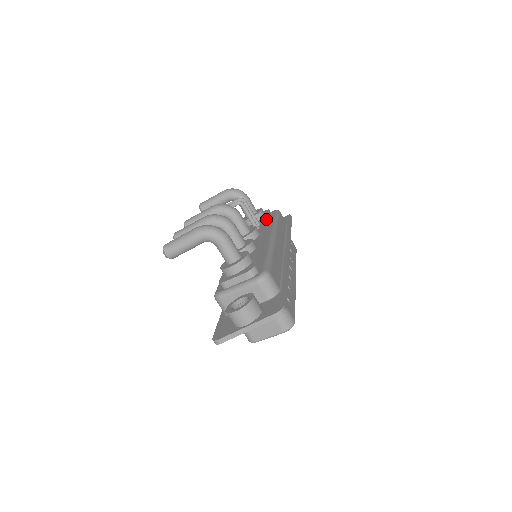
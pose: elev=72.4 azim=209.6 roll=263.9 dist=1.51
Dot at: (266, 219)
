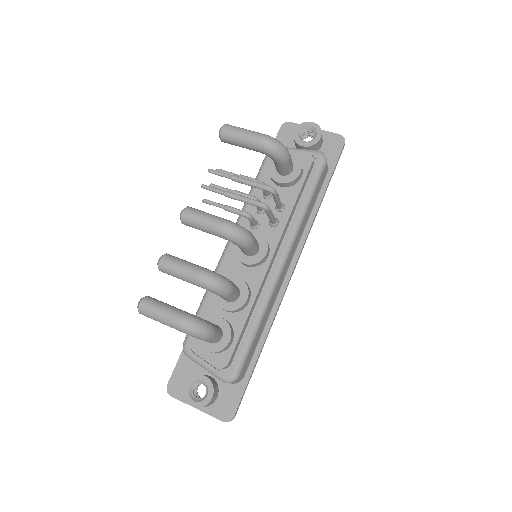
Dot at: (294, 205)
